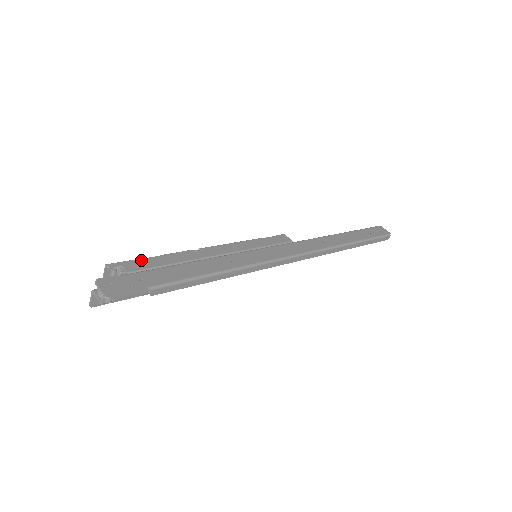
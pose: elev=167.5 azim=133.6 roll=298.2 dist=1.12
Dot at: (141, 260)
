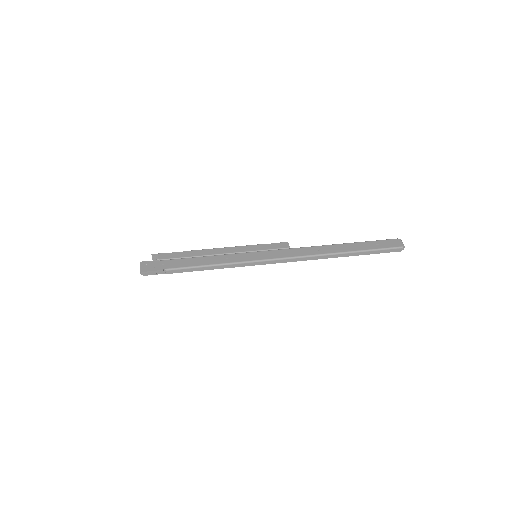
Dot at: (172, 253)
